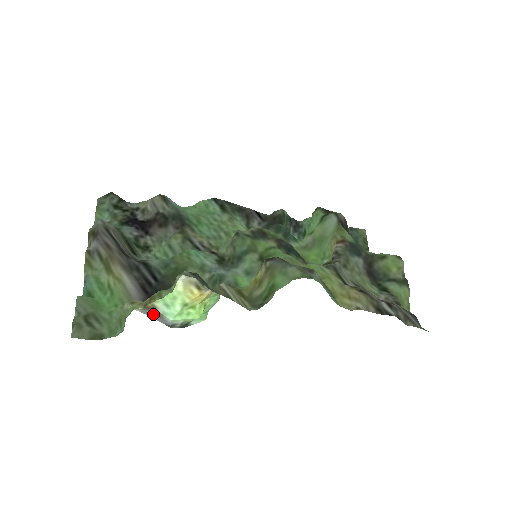
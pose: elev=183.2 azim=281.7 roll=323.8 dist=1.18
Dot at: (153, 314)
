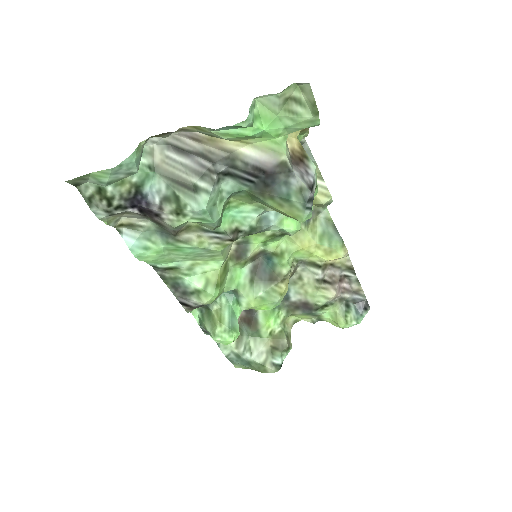
Dot at: (296, 168)
